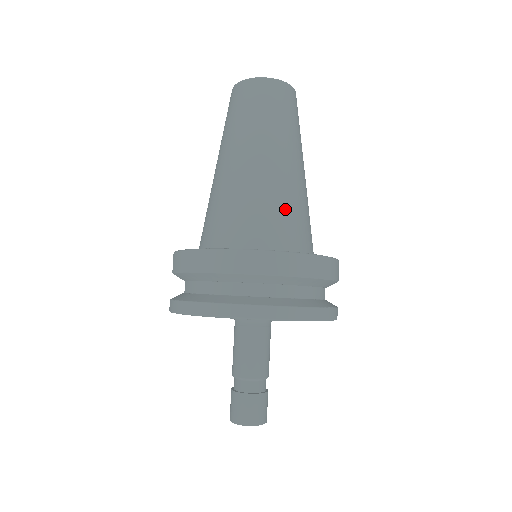
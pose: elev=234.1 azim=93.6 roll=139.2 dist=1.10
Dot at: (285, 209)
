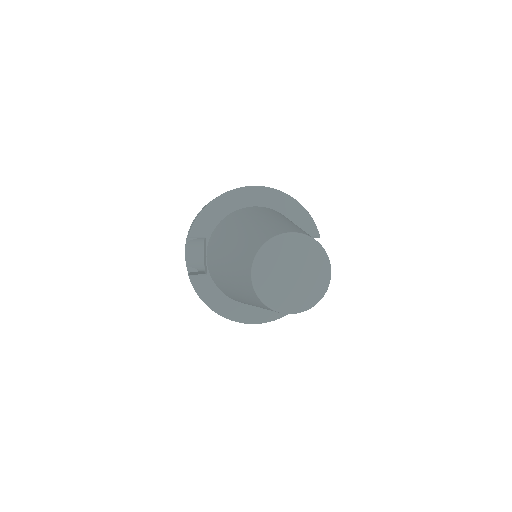
Dot at: occluded
